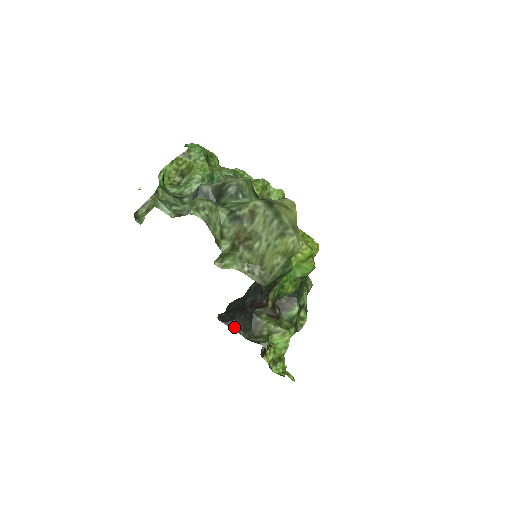
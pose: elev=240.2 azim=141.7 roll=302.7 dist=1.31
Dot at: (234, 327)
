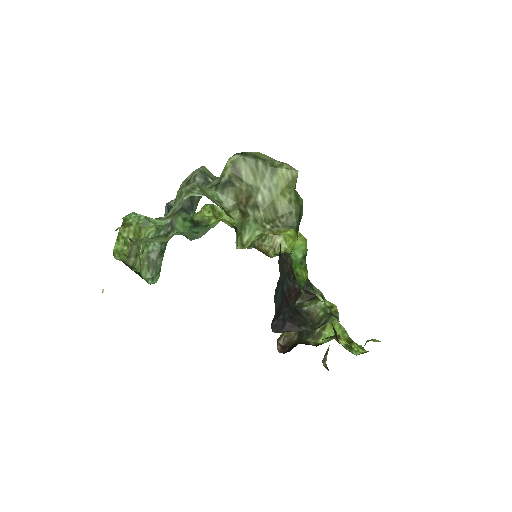
Dot at: (293, 328)
